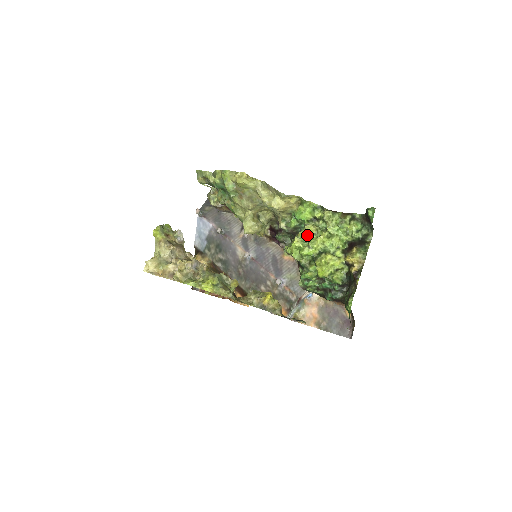
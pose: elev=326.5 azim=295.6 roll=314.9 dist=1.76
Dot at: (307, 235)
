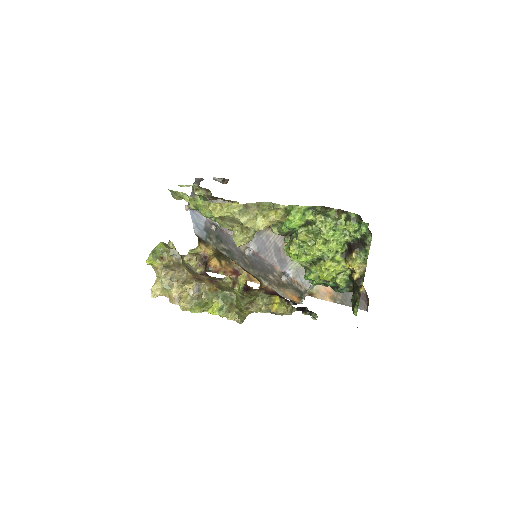
Dot at: (302, 242)
